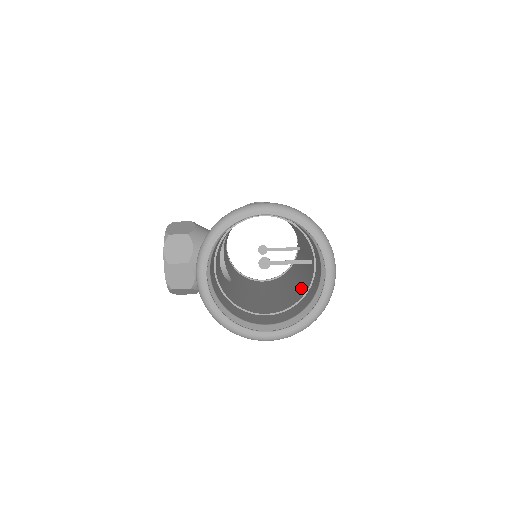
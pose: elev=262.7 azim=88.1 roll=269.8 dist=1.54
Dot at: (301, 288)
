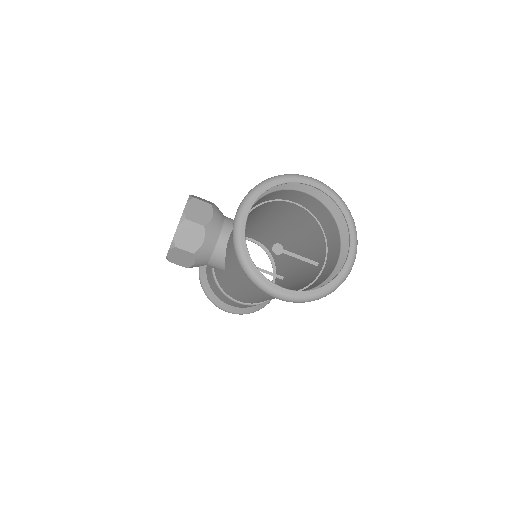
Dot at: (298, 287)
